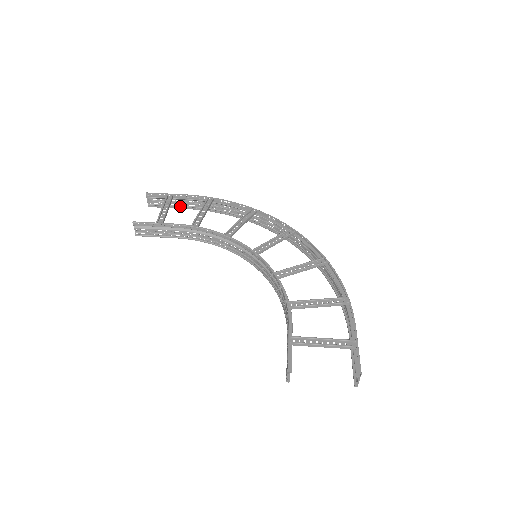
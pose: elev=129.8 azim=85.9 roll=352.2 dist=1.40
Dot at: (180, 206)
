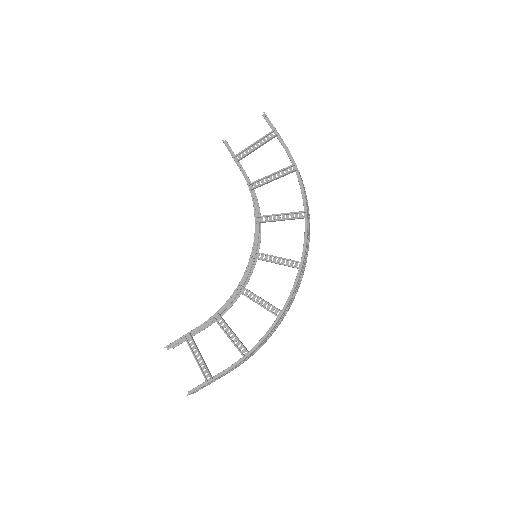
Dot at: occluded
